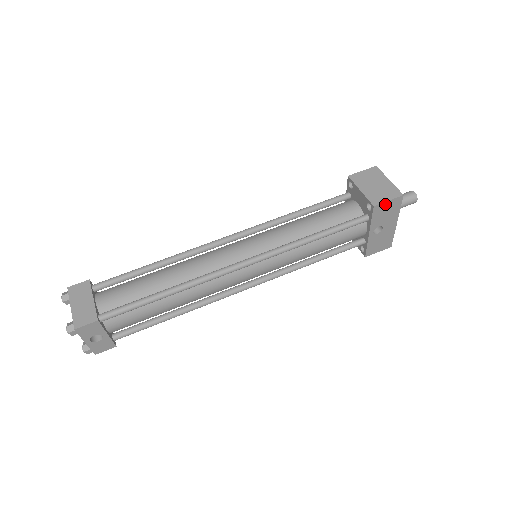
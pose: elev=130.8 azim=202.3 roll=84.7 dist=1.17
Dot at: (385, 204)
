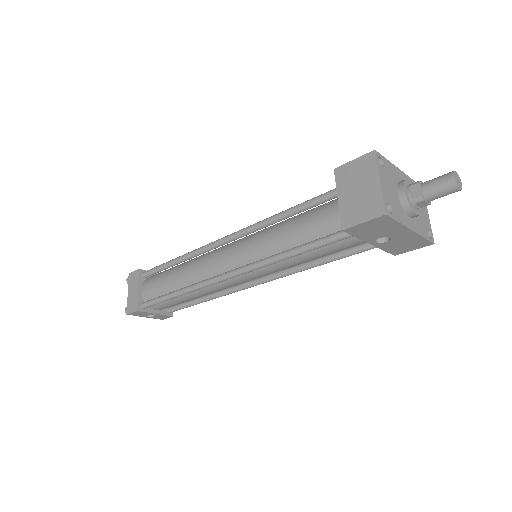
Dot at: (361, 225)
